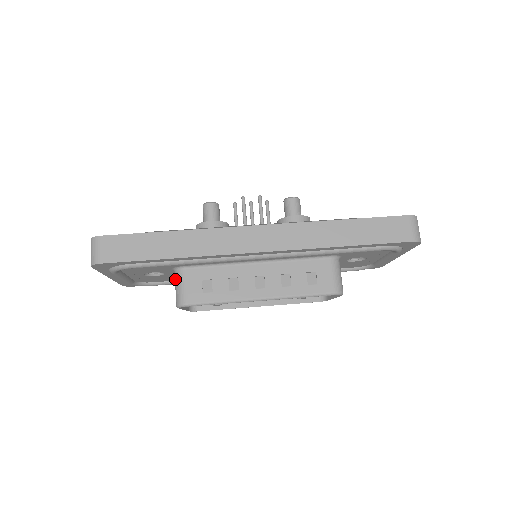
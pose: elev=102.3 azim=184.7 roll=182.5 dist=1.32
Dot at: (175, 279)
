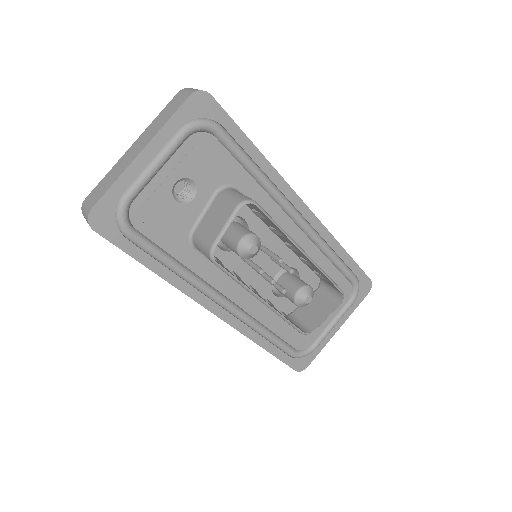
Dot at: (227, 192)
